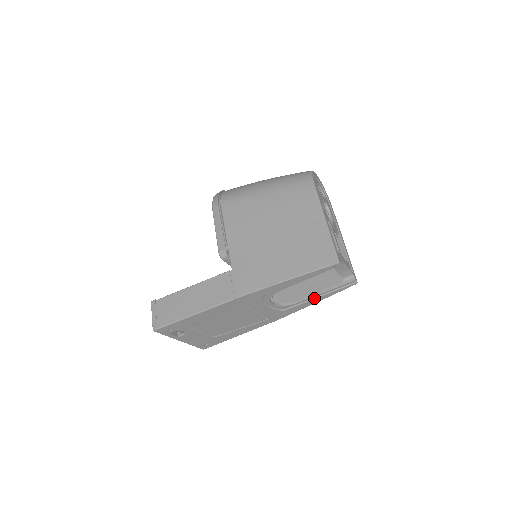
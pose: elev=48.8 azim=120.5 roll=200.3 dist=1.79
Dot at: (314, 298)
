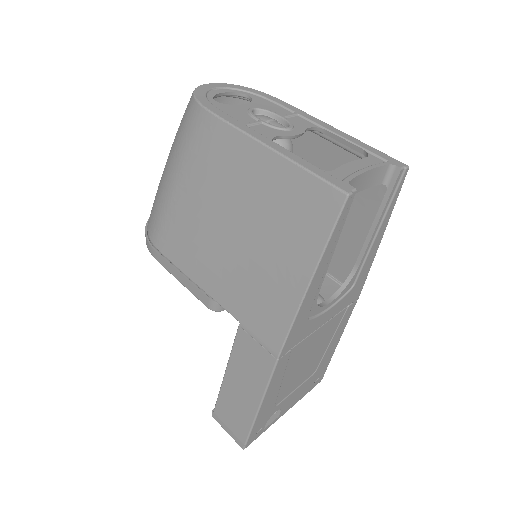
Dot at: (373, 240)
